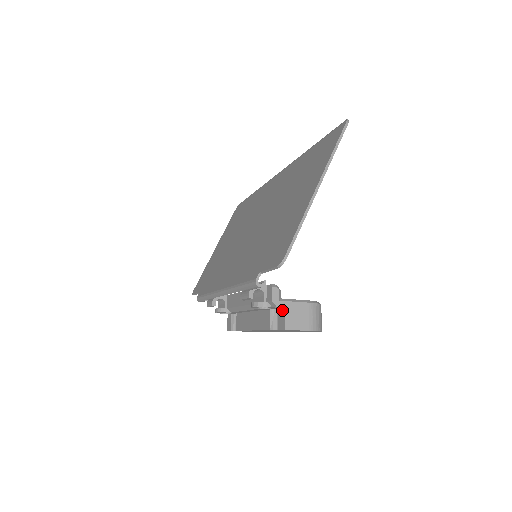
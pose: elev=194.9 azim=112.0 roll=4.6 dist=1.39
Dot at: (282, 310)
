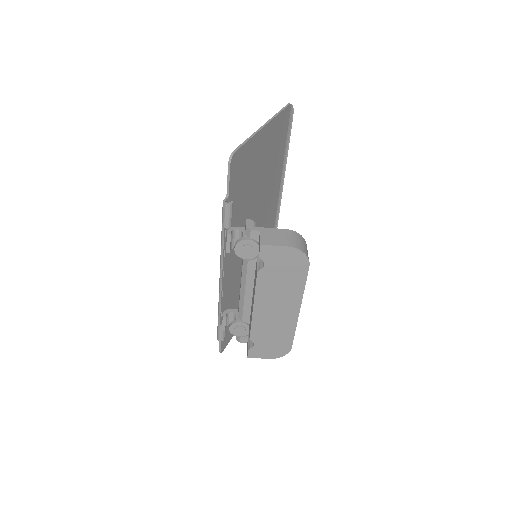
Dot at: (259, 237)
